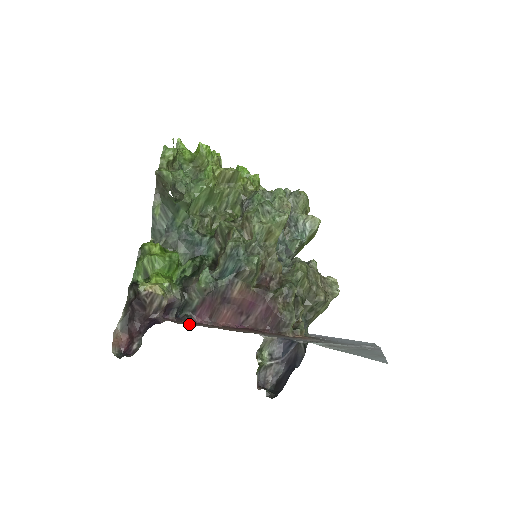
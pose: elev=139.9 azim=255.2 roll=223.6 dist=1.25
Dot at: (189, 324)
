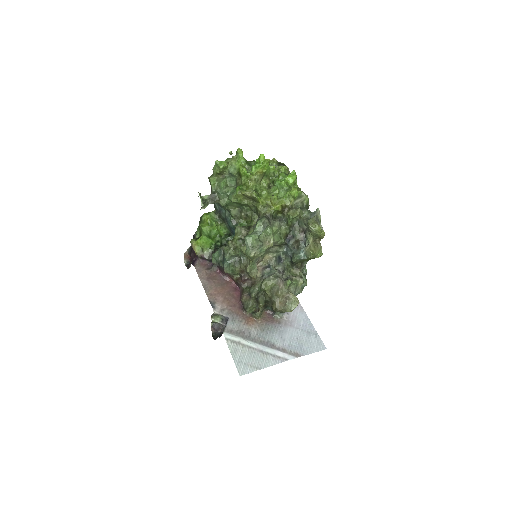
Dot at: (202, 276)
